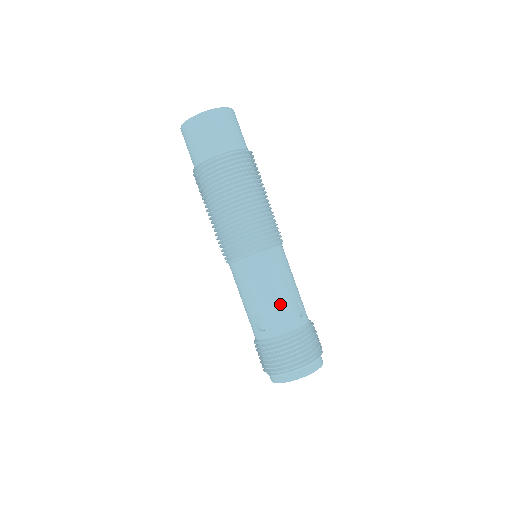
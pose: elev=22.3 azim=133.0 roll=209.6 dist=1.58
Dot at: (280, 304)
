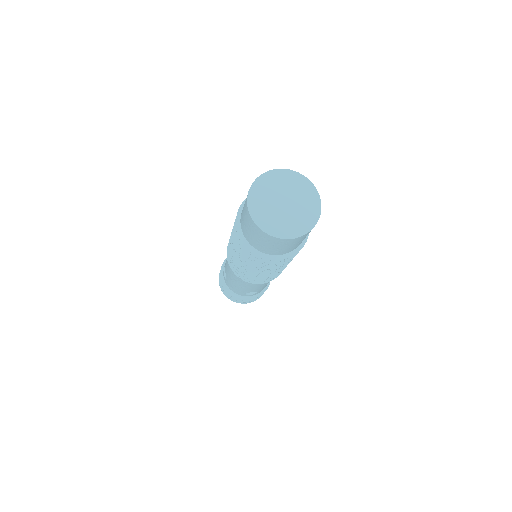
Dot at: occluded
